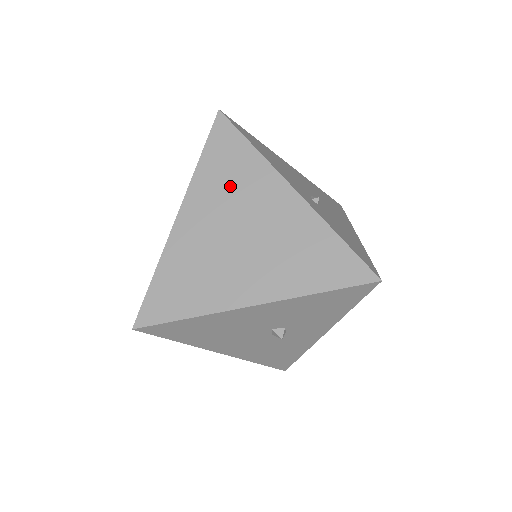
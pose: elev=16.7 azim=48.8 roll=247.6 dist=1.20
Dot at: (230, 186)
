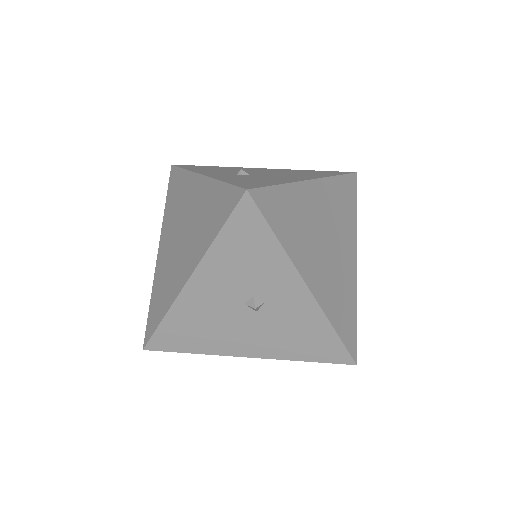
Dot at: (176, 207)
